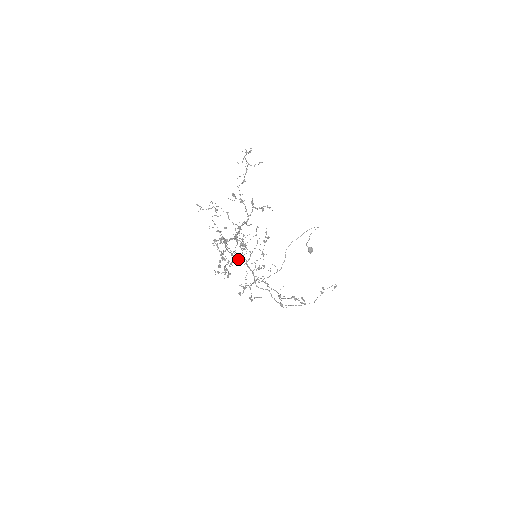
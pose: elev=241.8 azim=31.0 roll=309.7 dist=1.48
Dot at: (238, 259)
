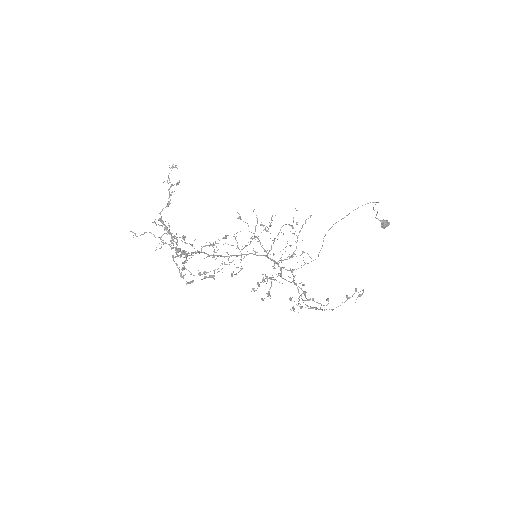
Dot at: (250, 253)
